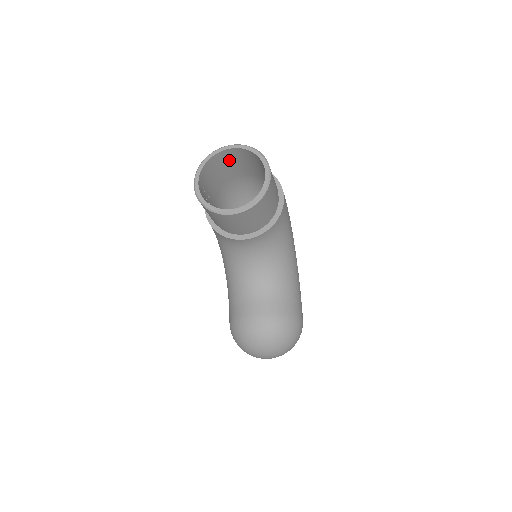
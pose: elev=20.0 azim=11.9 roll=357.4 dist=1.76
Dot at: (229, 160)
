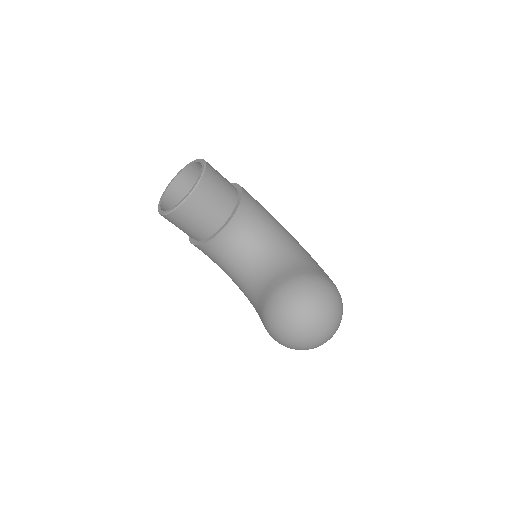
Dot at: (185, 190)
